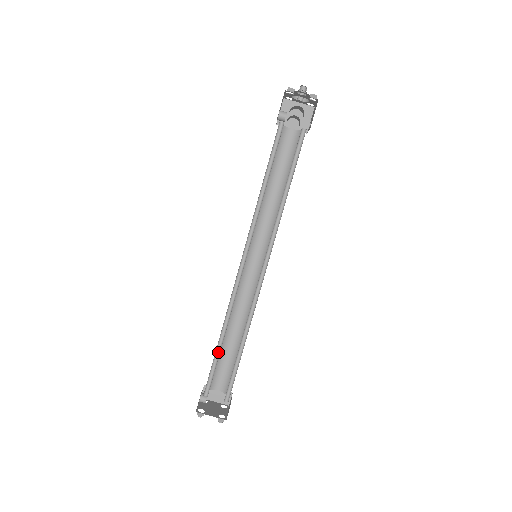
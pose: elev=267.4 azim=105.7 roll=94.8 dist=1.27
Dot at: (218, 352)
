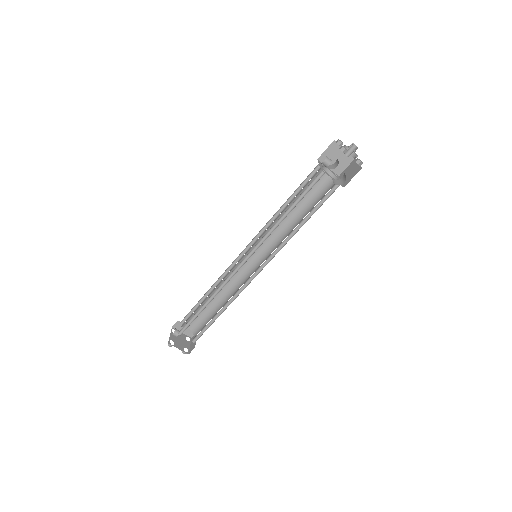
Dot at: (199, 311)
